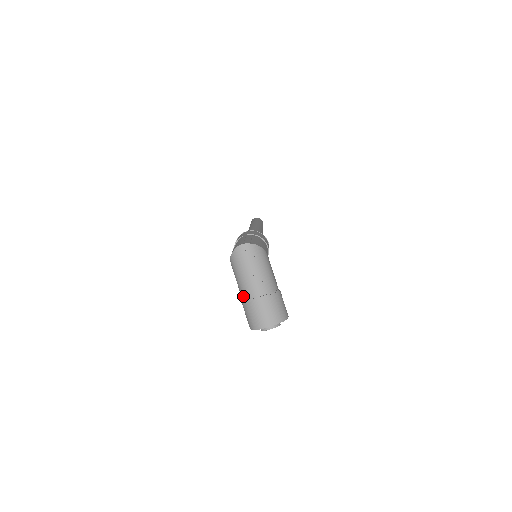
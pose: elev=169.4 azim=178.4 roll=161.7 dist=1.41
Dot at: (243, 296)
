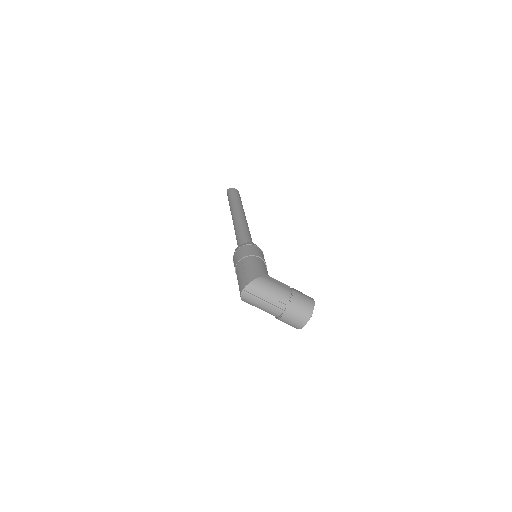
Dot at: occluded
